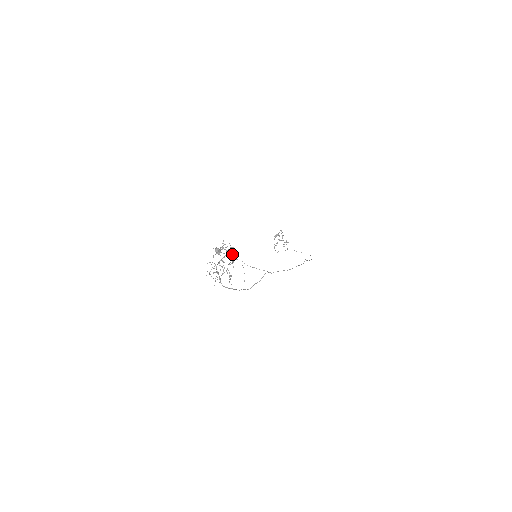
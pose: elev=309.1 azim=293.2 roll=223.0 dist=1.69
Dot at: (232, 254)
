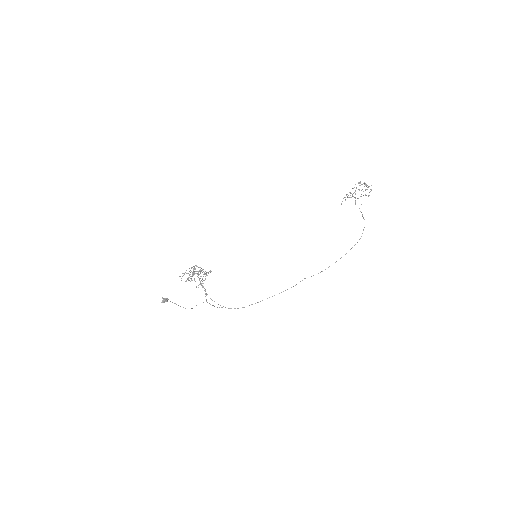
Dot at: (202, 279)
